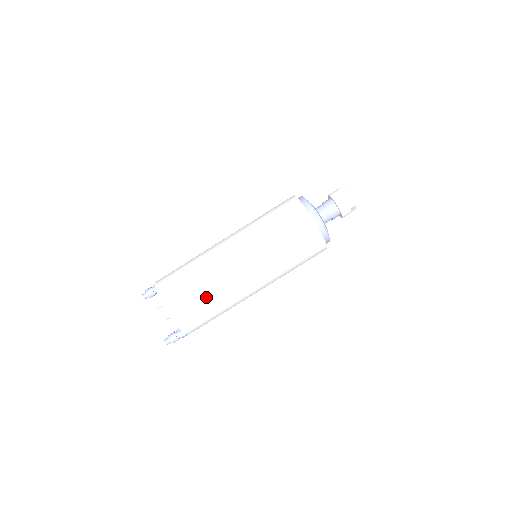
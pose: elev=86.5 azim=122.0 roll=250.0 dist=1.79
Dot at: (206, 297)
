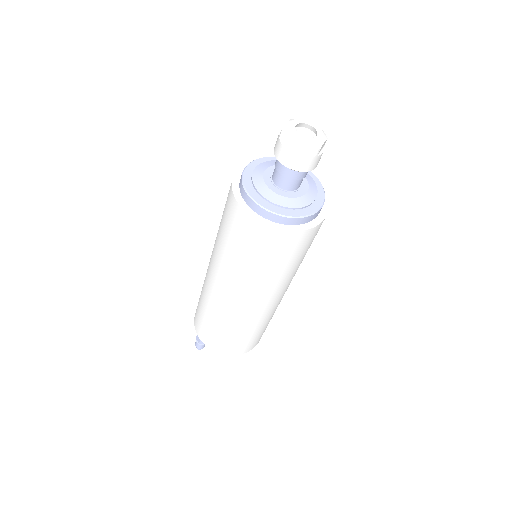
Dot at: occluded
